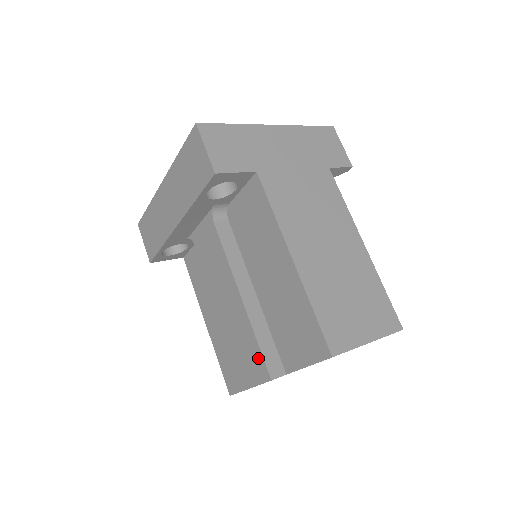
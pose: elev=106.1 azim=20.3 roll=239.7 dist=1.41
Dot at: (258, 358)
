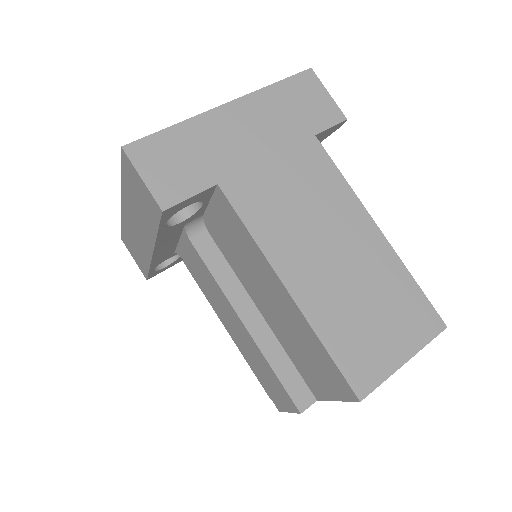
Dot at: (281, 389)
